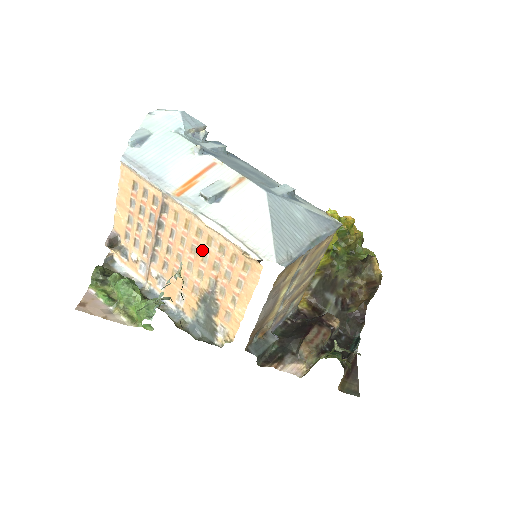
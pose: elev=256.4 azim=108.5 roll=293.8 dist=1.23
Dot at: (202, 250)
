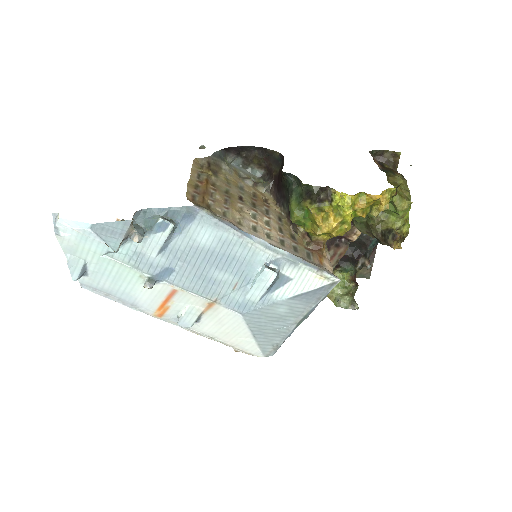
Dot at: occluded
